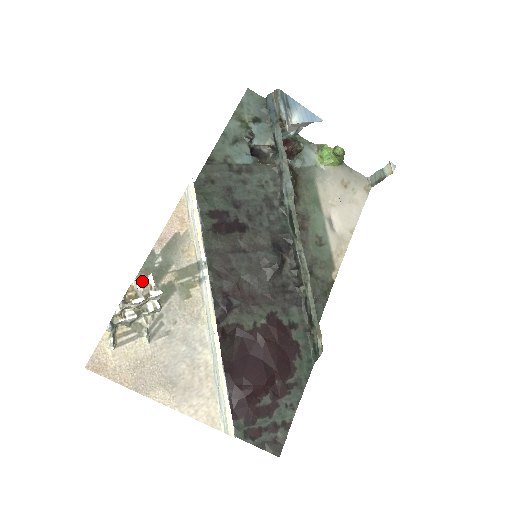
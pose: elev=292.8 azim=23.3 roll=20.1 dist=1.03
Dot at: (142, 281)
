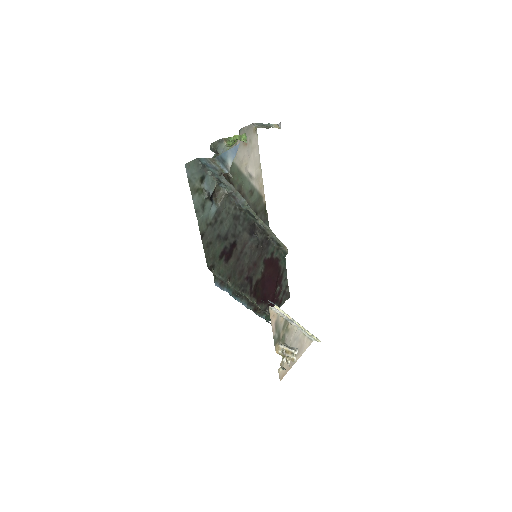
Dot at: (293, 355)
